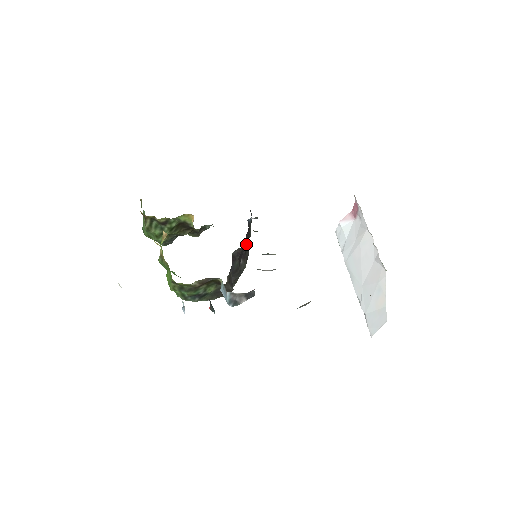
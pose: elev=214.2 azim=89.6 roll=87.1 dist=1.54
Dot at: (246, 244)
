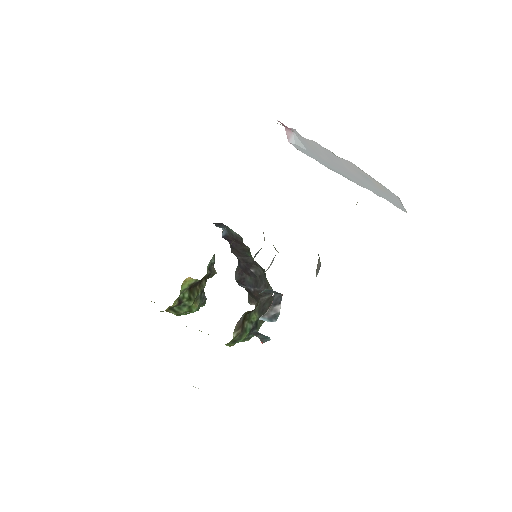
Dot at: (240, 256)
